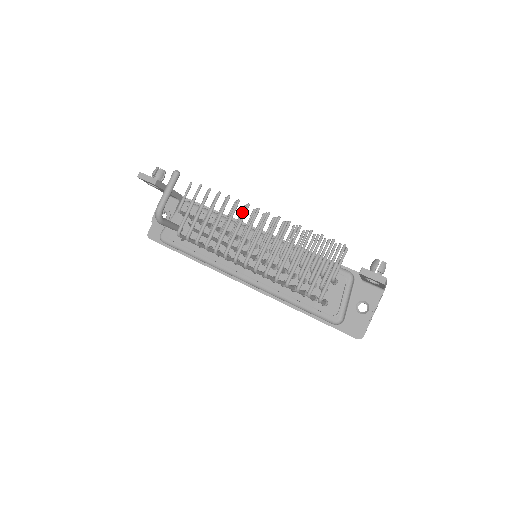
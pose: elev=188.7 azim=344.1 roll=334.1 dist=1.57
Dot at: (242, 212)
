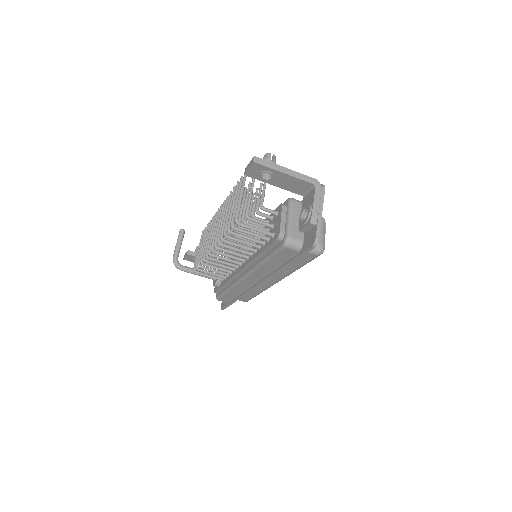
Dot at: occluded
